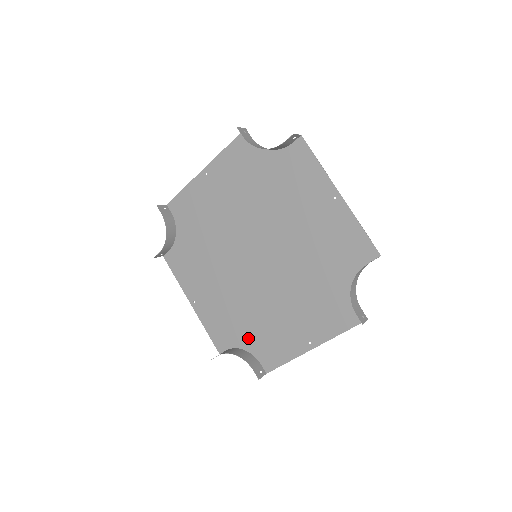
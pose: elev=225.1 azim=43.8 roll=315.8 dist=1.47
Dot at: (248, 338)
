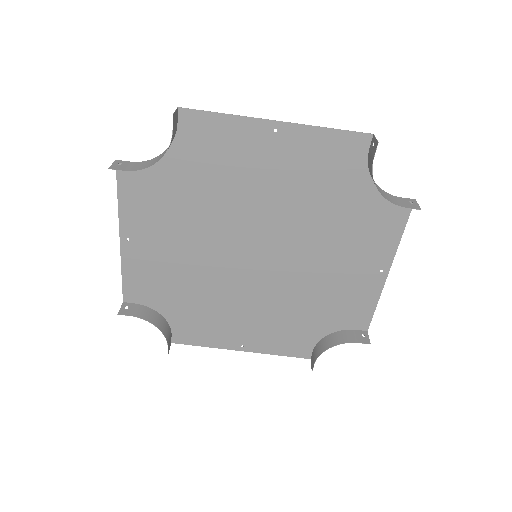
Dot at: (176, 309)
